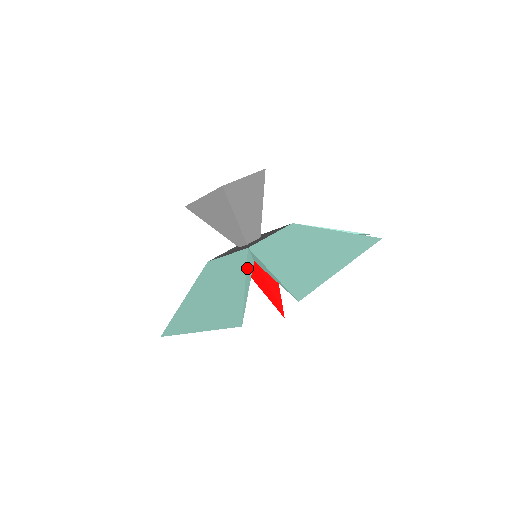
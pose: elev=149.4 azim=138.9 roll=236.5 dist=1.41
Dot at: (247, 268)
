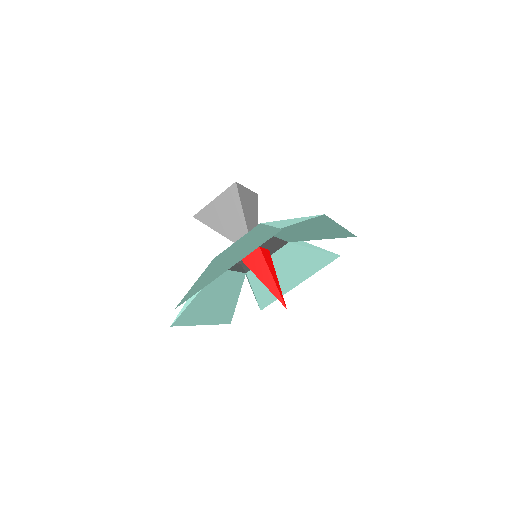
Dot at: occluded
